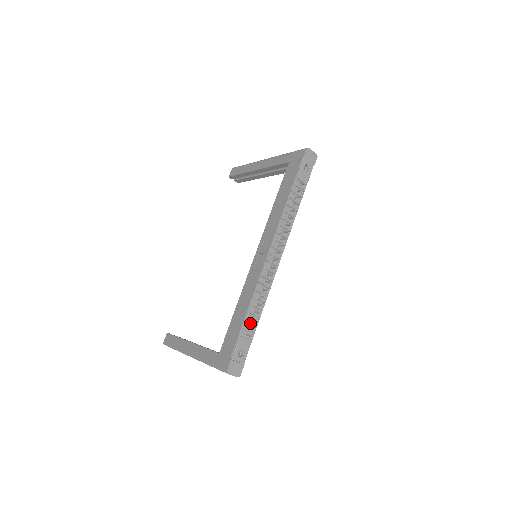
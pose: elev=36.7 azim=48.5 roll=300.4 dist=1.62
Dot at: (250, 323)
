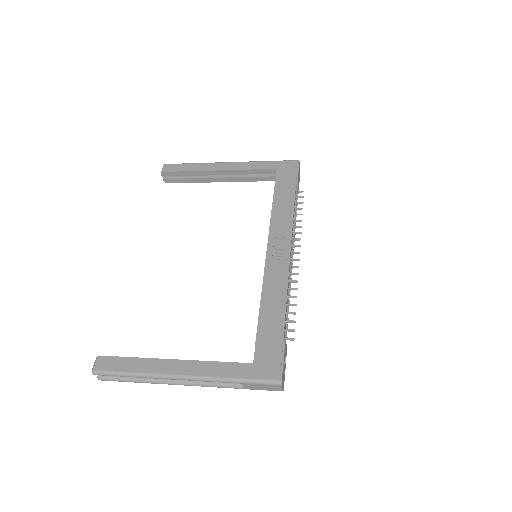
Dot at: (287, 325)
